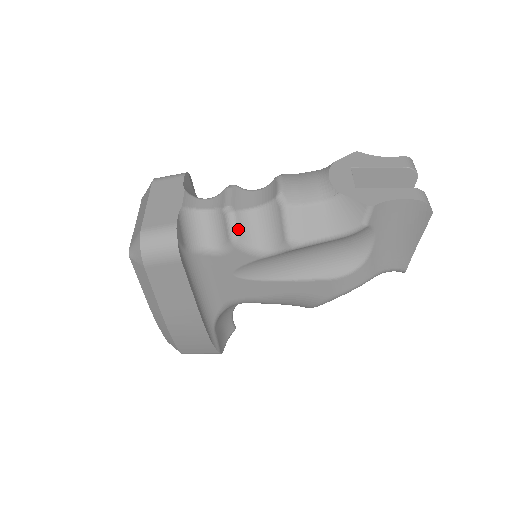
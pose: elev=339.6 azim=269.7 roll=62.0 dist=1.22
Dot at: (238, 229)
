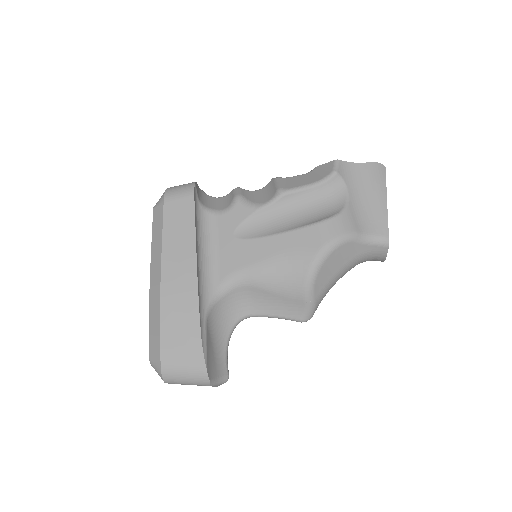
Dot at: (241, 193)
